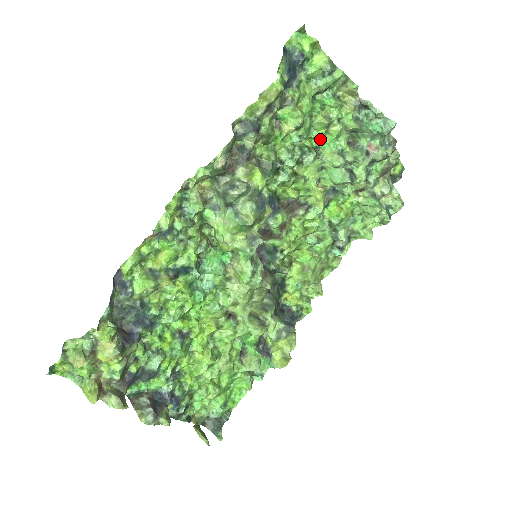
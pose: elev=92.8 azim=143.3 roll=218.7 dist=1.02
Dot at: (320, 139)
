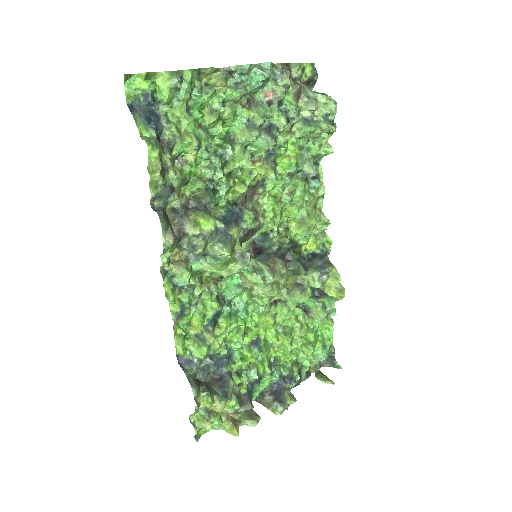
Dot at: (223, 126)
